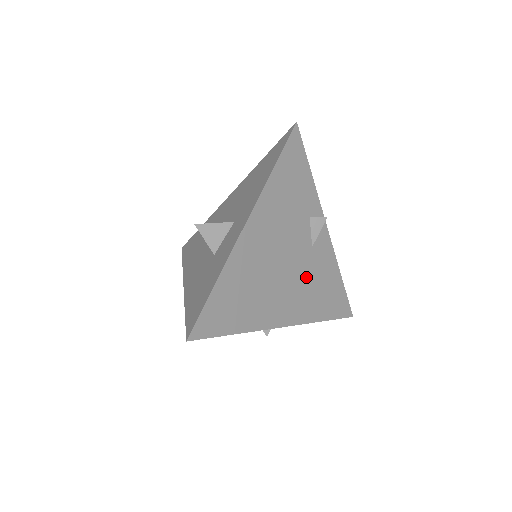
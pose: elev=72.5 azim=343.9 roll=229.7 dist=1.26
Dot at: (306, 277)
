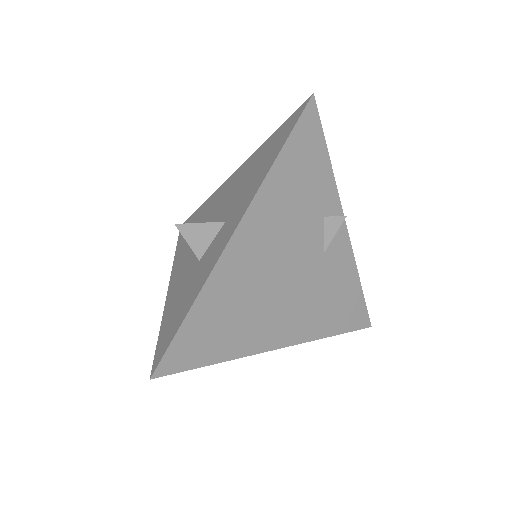
Dot at: (314, 288)
